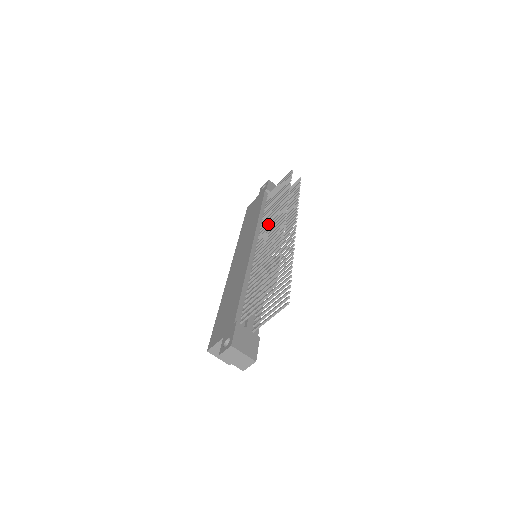
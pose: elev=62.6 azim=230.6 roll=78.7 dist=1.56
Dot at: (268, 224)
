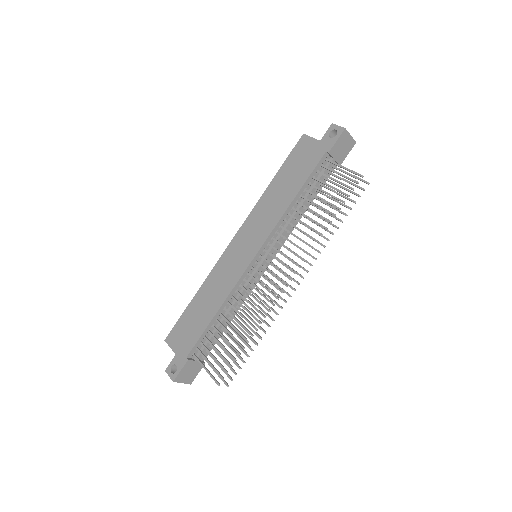
Dot at: (282, 245)
